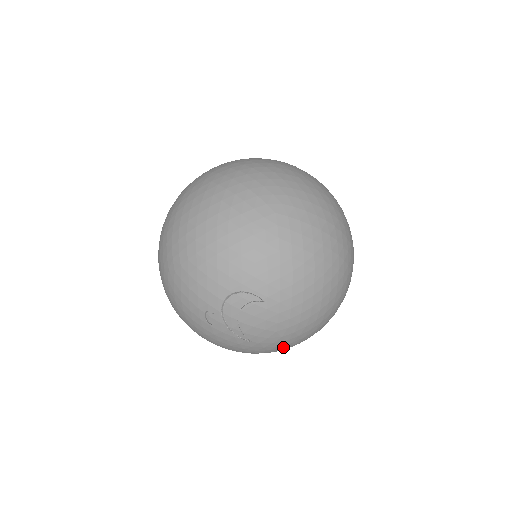
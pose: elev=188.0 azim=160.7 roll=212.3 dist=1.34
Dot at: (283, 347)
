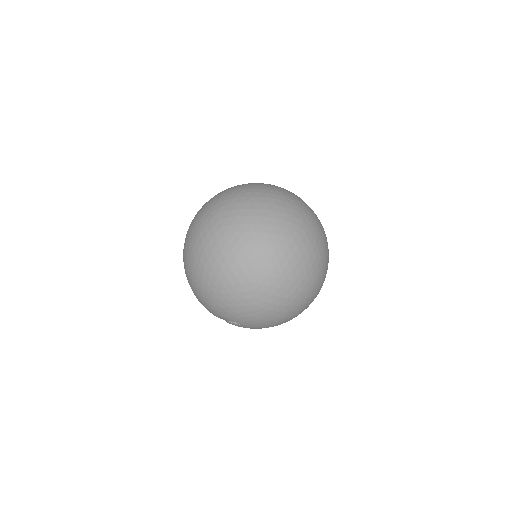
Dot at: occluded
